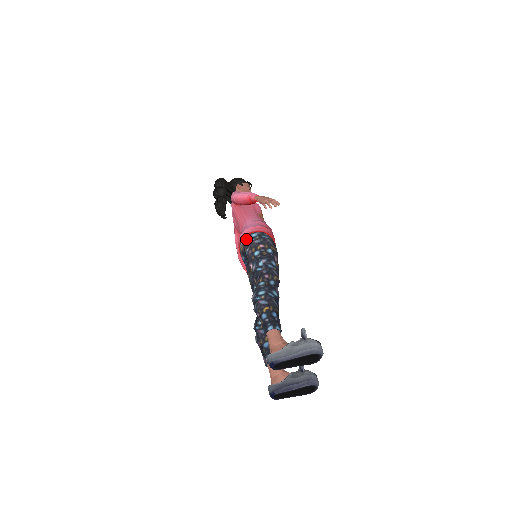
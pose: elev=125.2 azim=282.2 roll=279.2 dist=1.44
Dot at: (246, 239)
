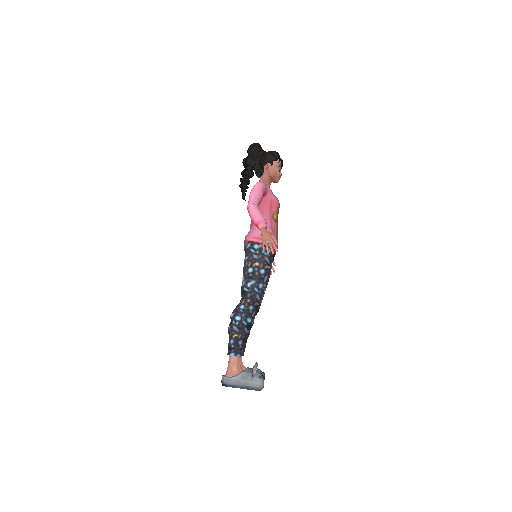
Dot at: (249, 245)
